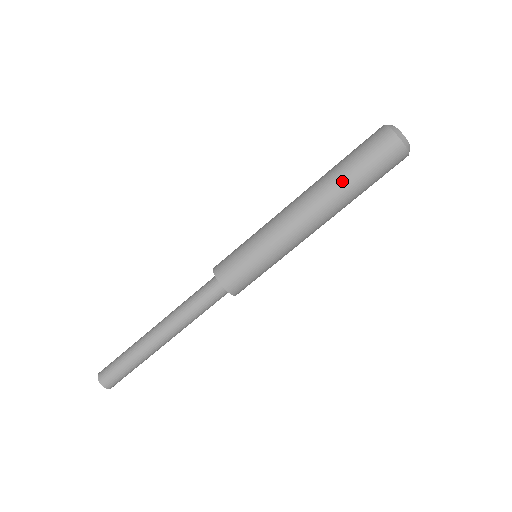
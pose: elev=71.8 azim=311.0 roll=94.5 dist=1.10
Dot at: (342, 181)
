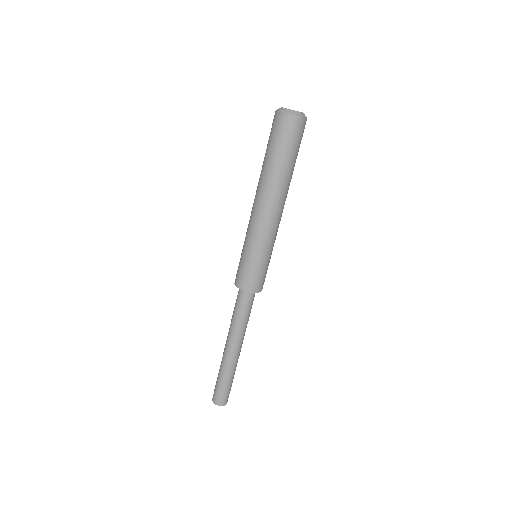
Dot at: (286, 173)
